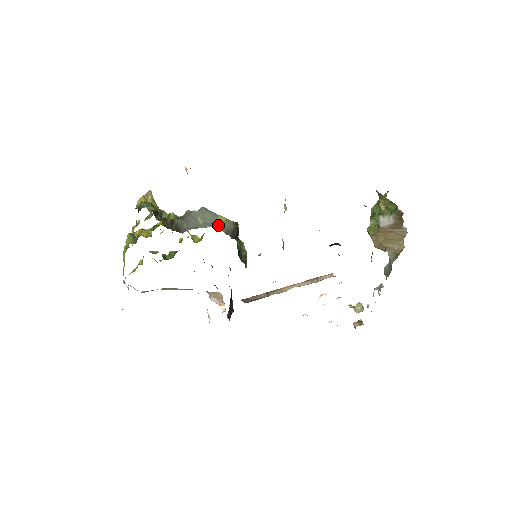
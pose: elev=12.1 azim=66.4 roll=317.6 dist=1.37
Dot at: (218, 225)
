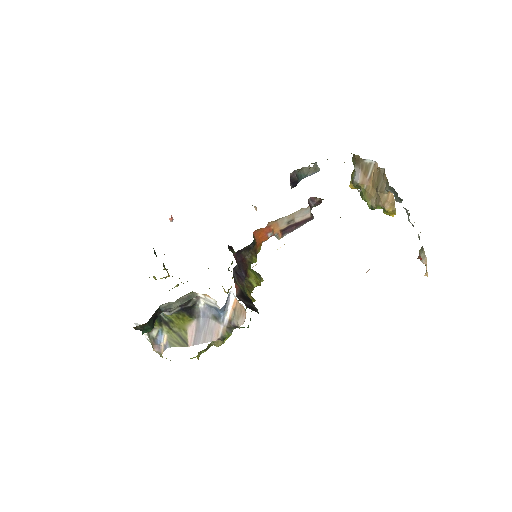
Dot at: occluded
